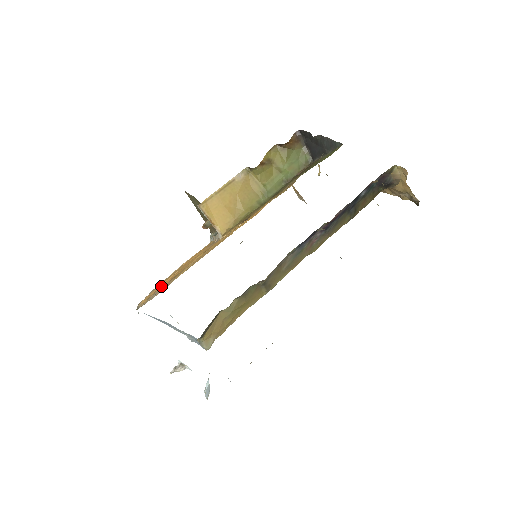
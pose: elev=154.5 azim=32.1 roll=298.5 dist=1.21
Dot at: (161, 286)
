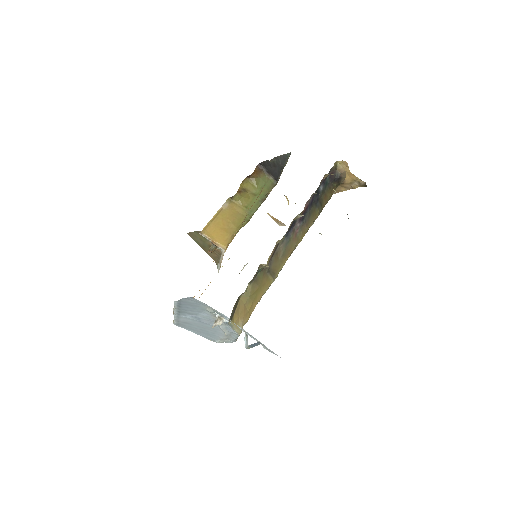
Dot at: occluded
